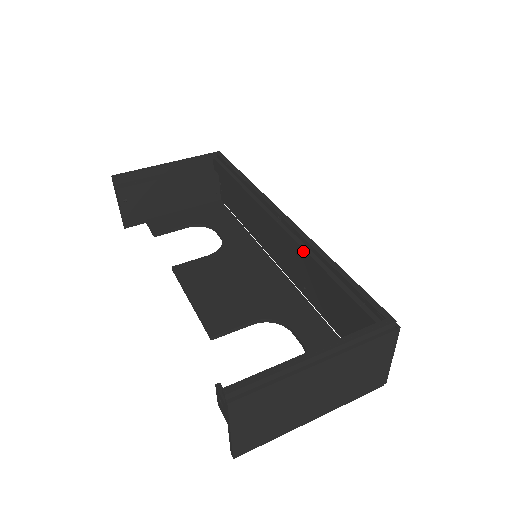
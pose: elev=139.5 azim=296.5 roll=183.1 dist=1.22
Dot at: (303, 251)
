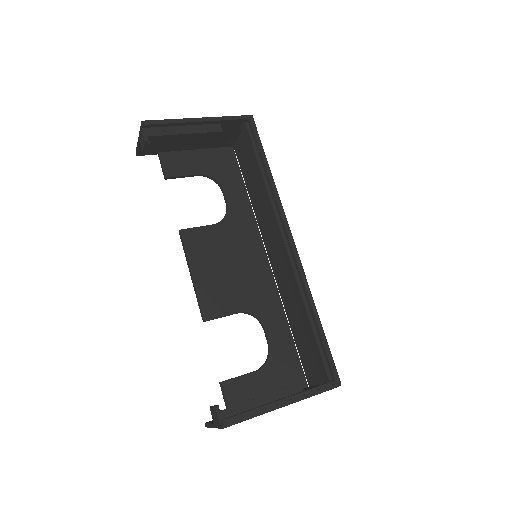
Dot at: (297, 287)
